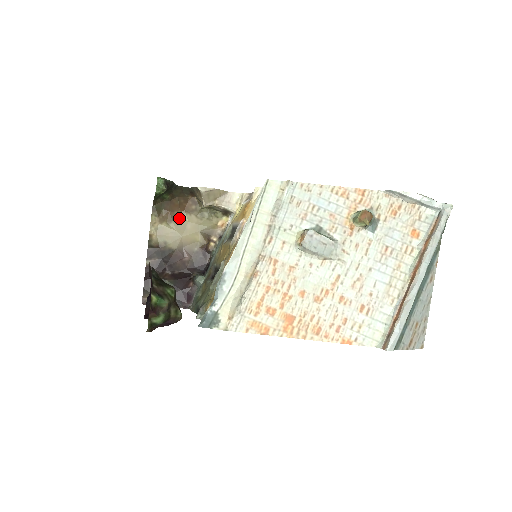
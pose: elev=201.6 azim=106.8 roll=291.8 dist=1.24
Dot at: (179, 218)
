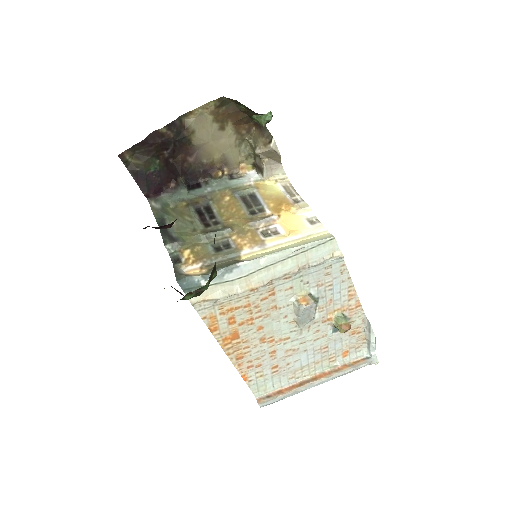
Dot at: (225, 126)
